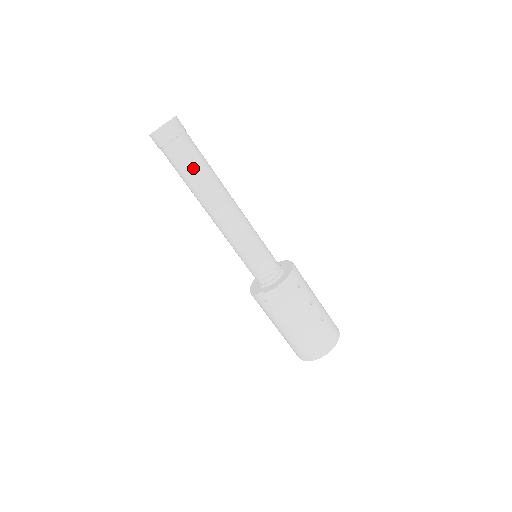
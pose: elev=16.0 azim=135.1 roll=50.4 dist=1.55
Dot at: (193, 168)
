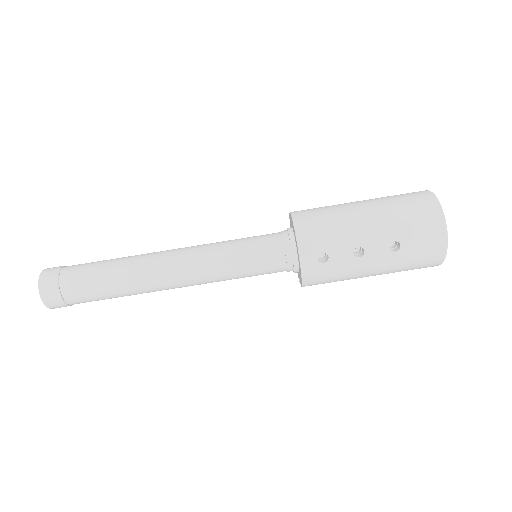
Dot at: (107, 297)
